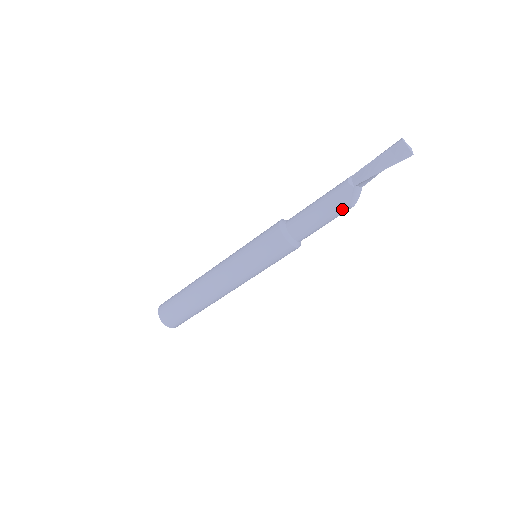
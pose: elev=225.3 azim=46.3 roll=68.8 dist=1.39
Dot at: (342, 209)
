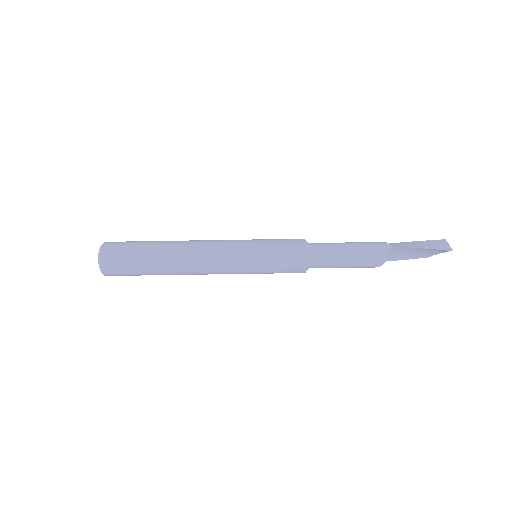
Dot at: (370, 259)
